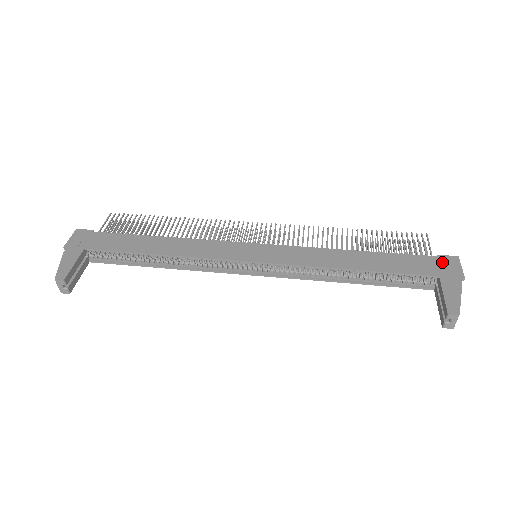
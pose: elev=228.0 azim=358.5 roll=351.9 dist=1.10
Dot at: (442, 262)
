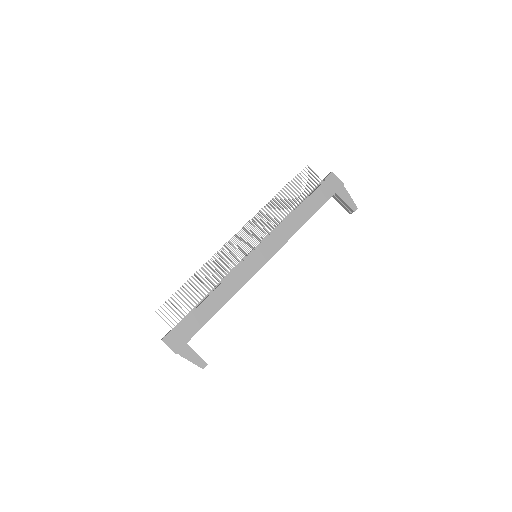
Dot at: (330, 182)
